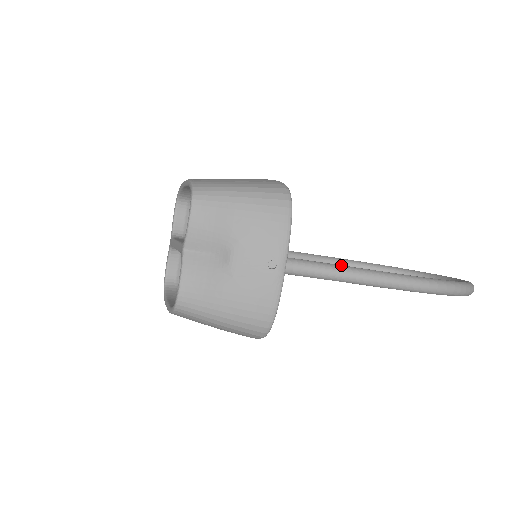
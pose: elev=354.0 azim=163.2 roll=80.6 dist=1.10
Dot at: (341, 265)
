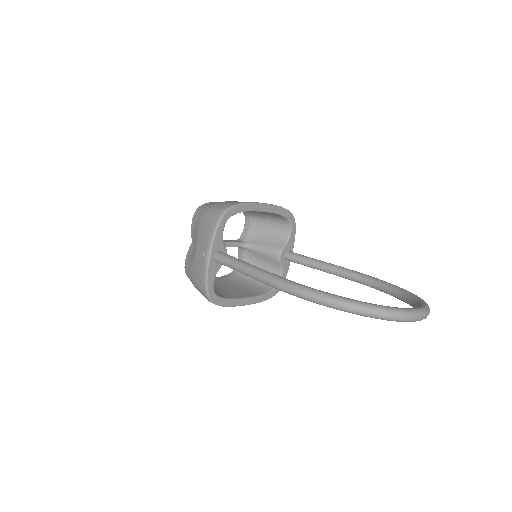
Dot at: (245, 262)
